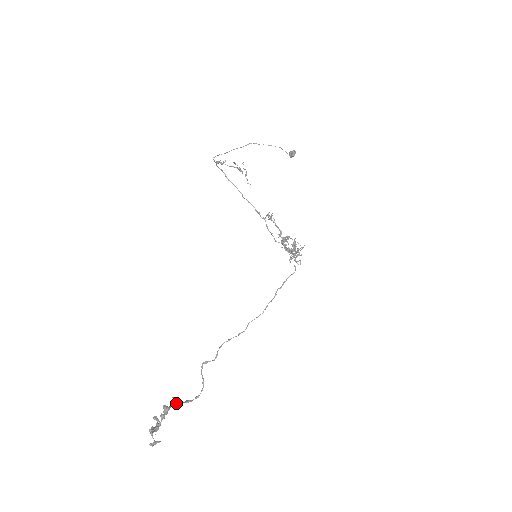
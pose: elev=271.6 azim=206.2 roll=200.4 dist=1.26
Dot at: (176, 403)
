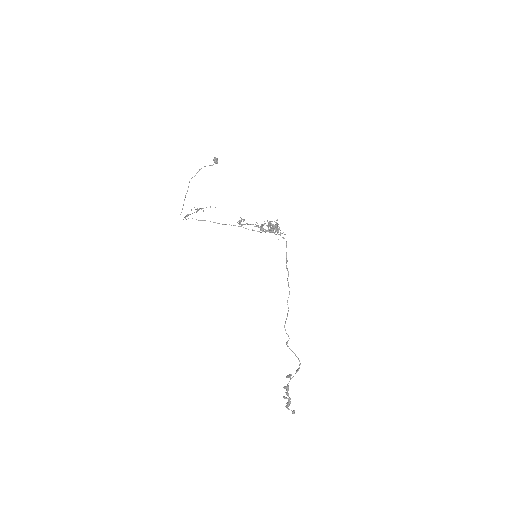
Dot at: (290, 379)
